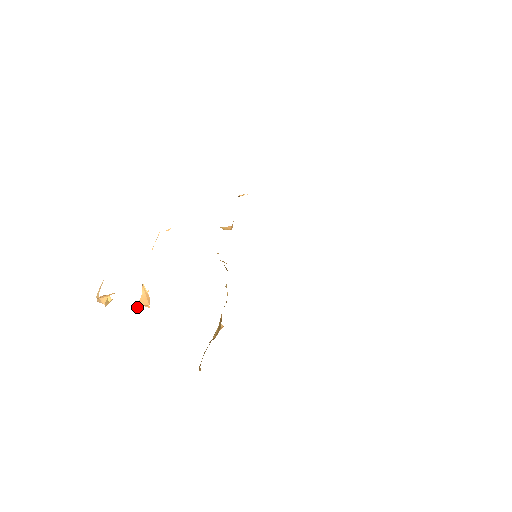
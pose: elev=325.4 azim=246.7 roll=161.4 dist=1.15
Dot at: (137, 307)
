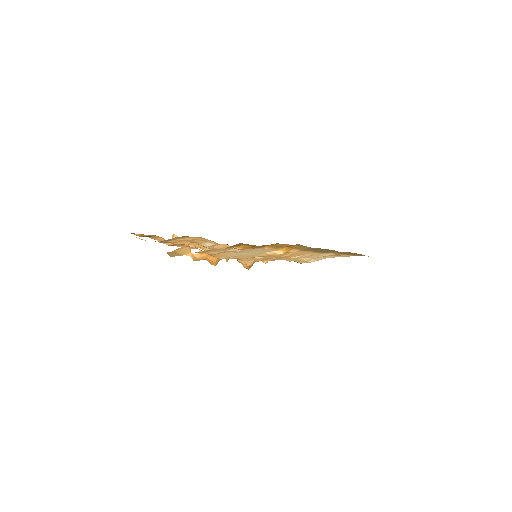
Dot at: occluded
